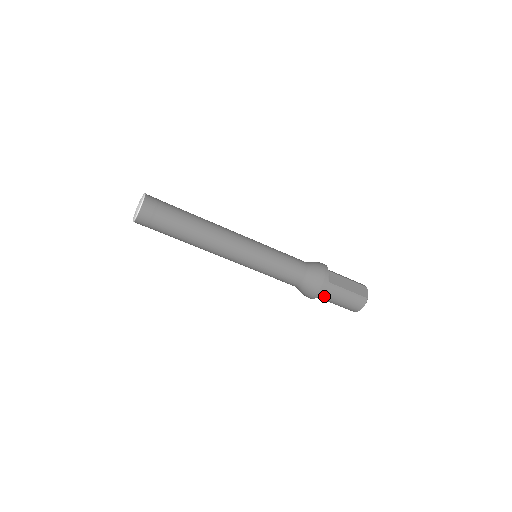
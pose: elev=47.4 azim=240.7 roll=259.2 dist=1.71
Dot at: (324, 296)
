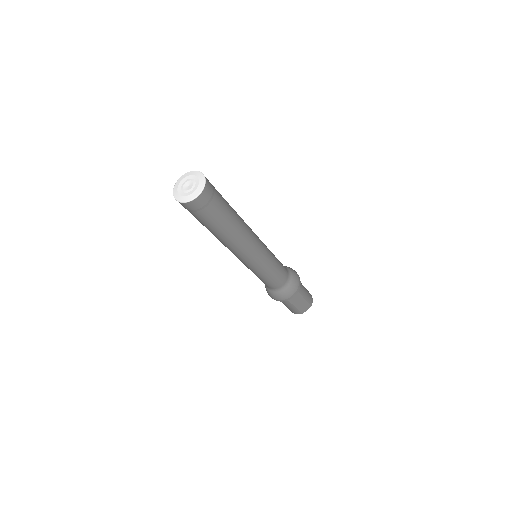
Dot at: occluded
